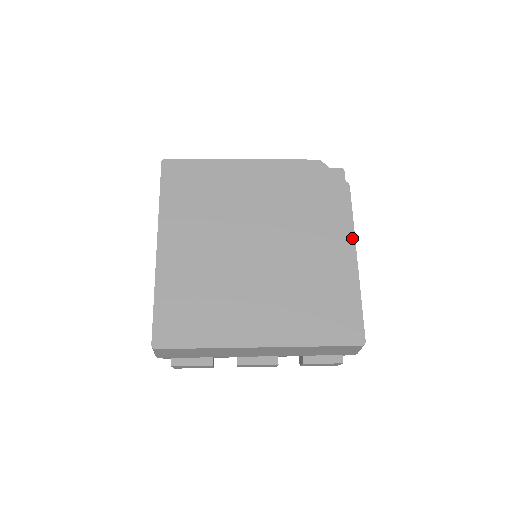
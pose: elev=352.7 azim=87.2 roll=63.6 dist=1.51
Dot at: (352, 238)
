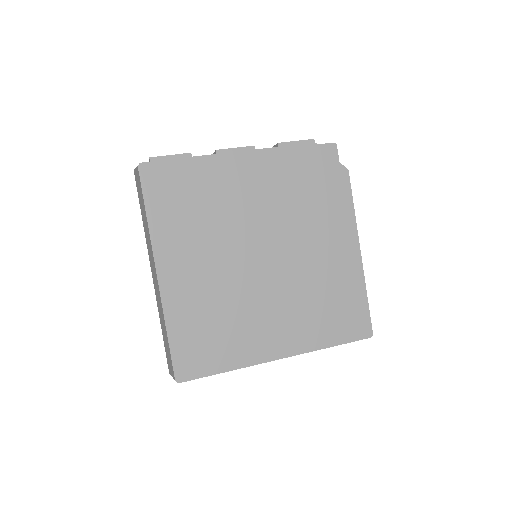
Dot at: (355, 231)
